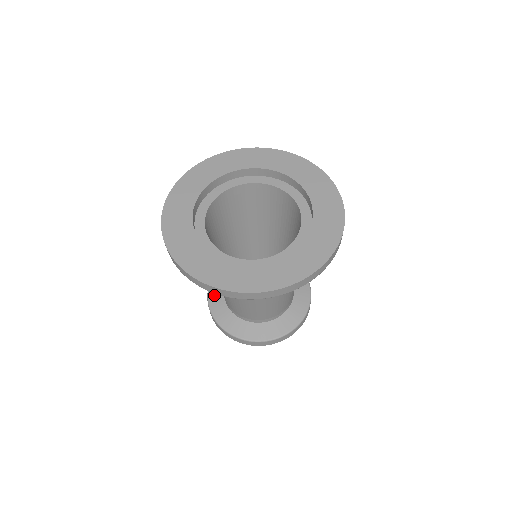
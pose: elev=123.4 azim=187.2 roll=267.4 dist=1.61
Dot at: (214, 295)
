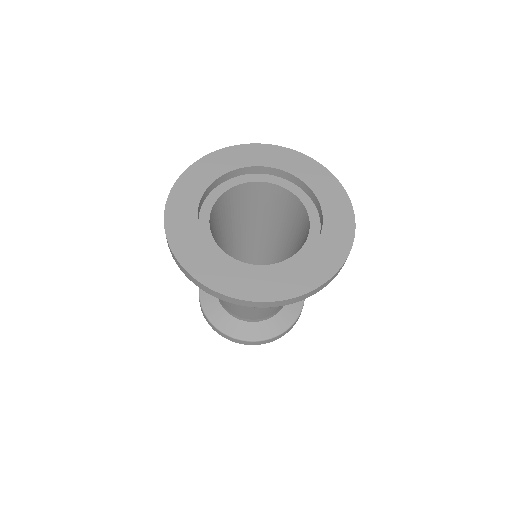
Dot at: (211, 310)
